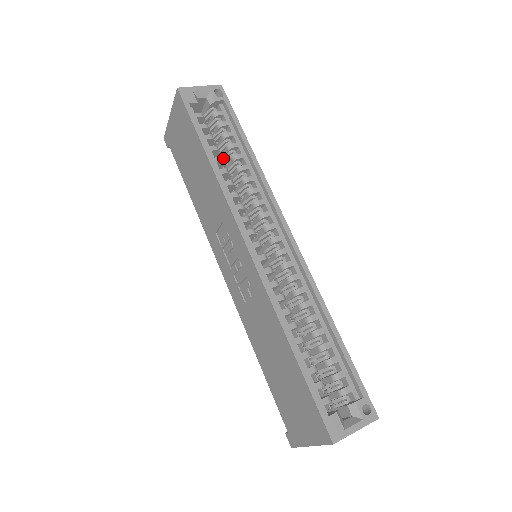
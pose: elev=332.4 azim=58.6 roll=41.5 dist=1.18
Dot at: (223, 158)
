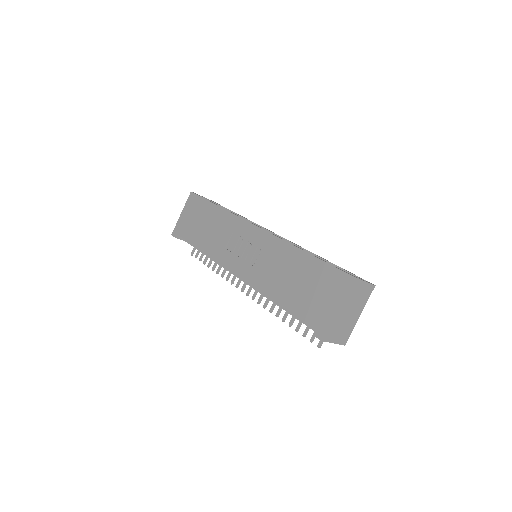
Dot at: occluded
